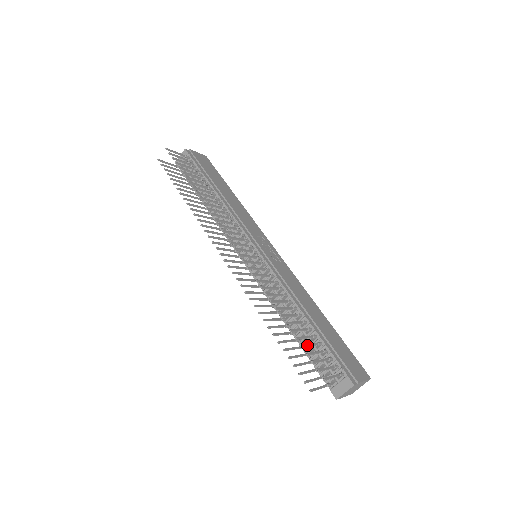
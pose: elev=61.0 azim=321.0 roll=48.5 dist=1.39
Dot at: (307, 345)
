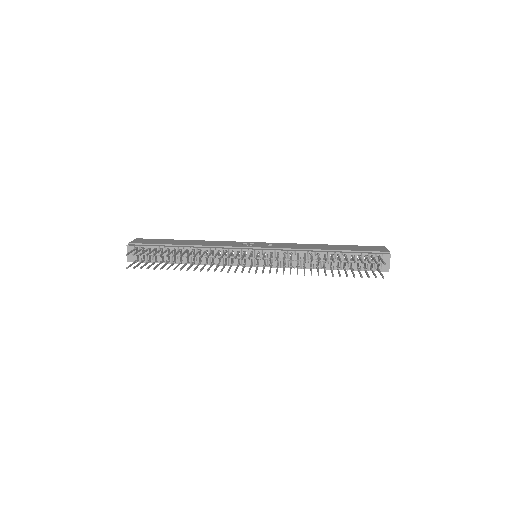
Dot at: occluded
